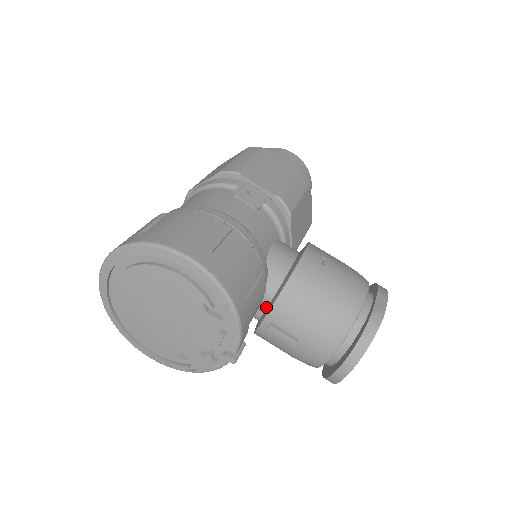
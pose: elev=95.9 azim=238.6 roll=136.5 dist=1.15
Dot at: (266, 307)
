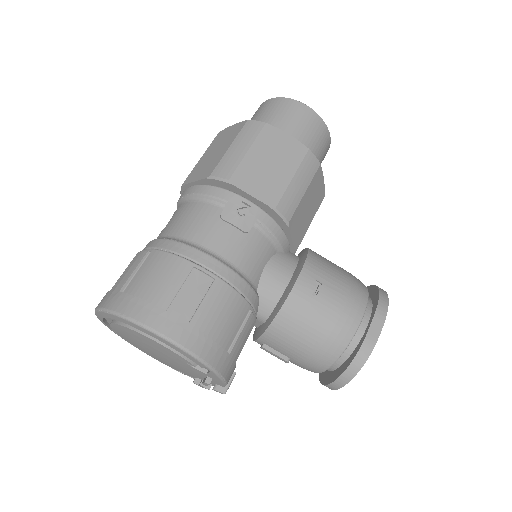
Dot at: (260, 324)
